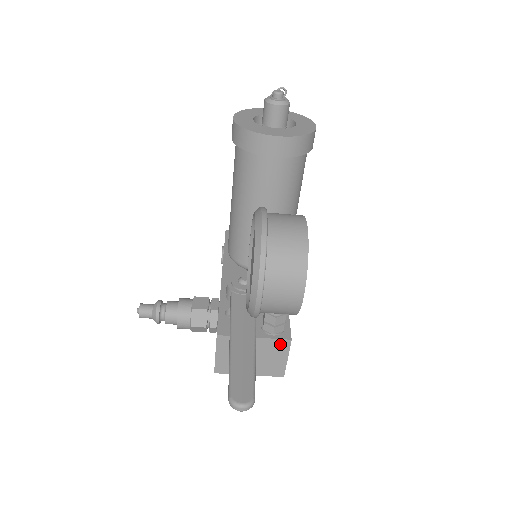
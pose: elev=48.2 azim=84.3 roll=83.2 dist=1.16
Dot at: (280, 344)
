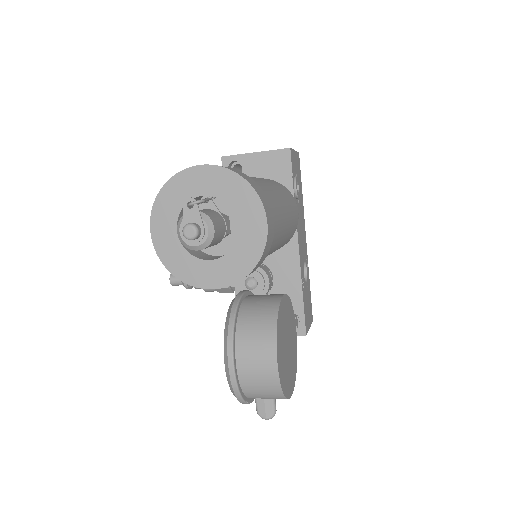
Dot at: (297, 334)
